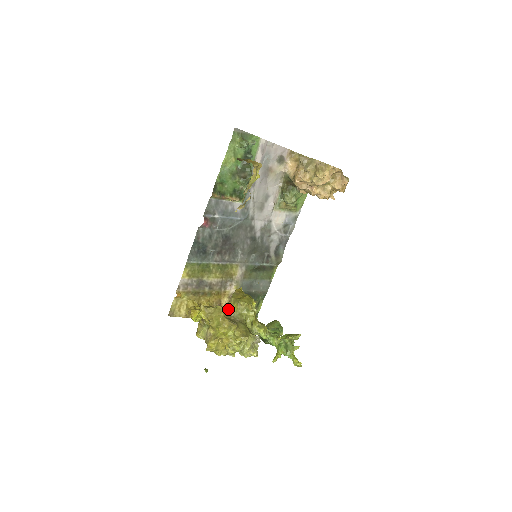
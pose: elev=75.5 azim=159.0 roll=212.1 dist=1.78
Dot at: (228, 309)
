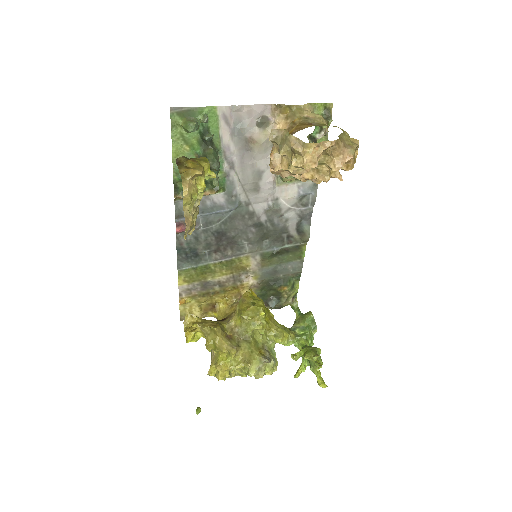
Dot at: (233, 321)
